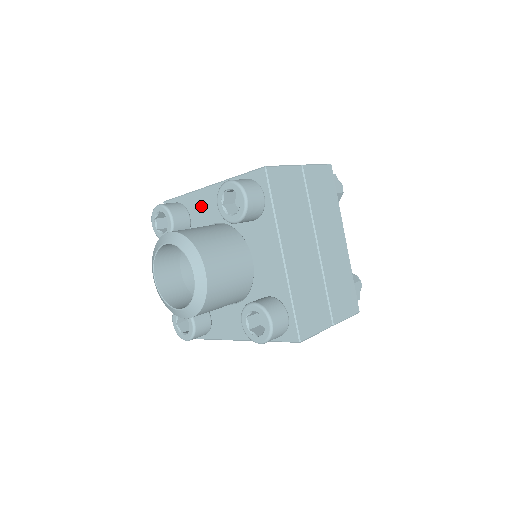
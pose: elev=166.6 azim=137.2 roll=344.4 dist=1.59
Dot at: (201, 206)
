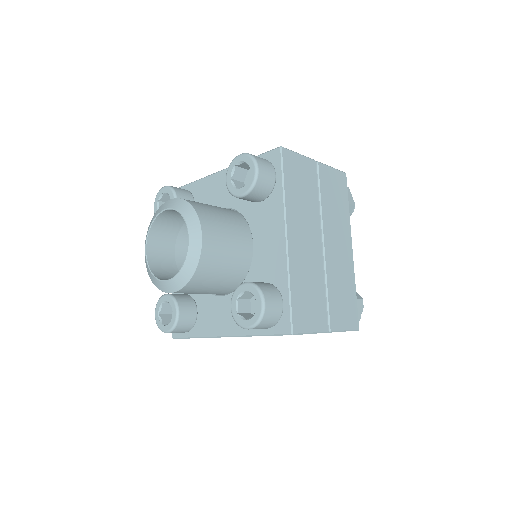
Dot at: (208, 192)
